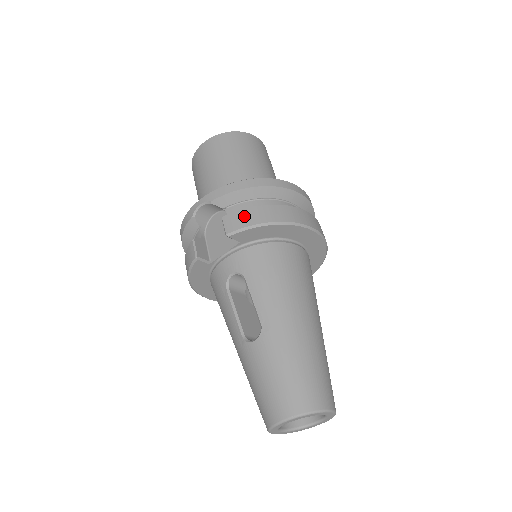
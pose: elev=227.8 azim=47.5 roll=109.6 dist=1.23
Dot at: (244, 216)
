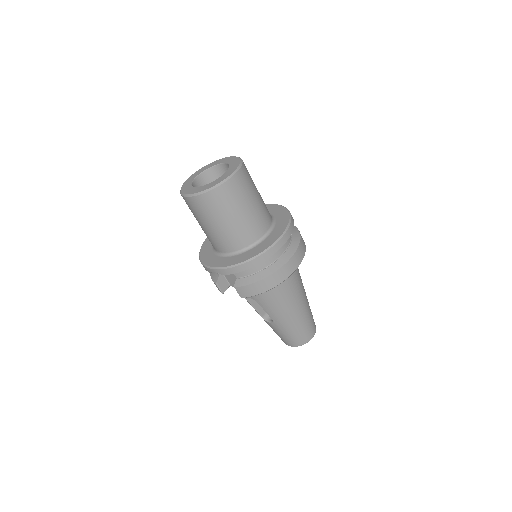
Dot at: (250, 290)
